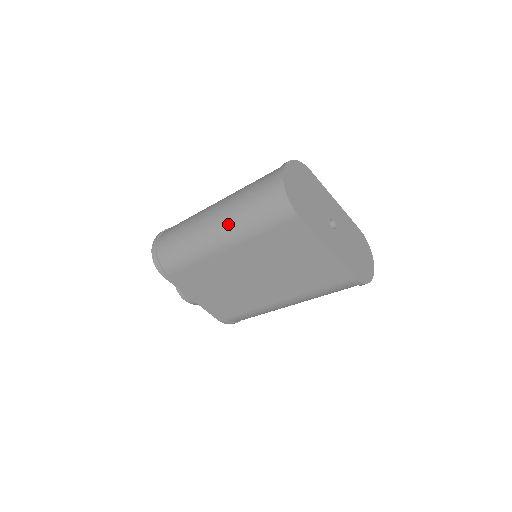
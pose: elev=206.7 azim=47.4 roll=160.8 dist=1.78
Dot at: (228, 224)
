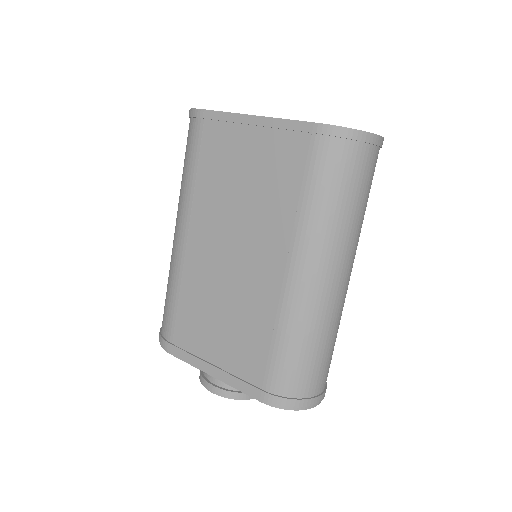
Dot at: (178, 203)
